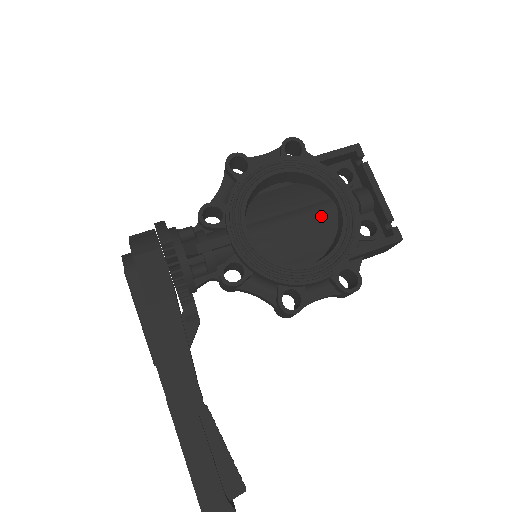
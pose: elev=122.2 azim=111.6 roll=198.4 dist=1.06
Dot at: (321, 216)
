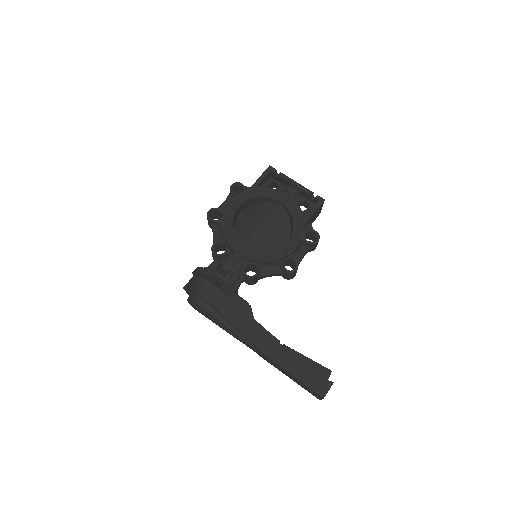
Dot at: (276, 214)
